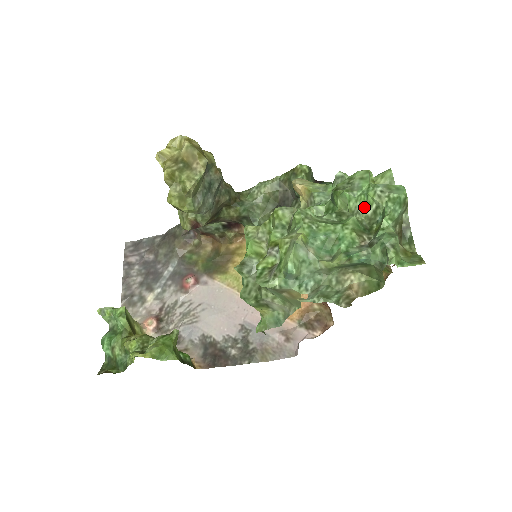
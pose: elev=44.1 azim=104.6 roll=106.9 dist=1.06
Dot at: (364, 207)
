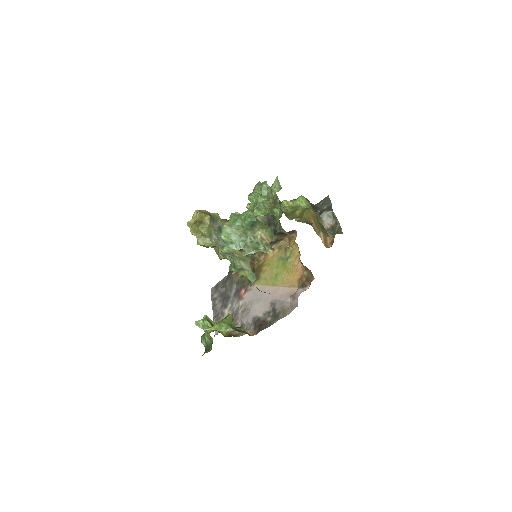
Dot at: (257, 199)
